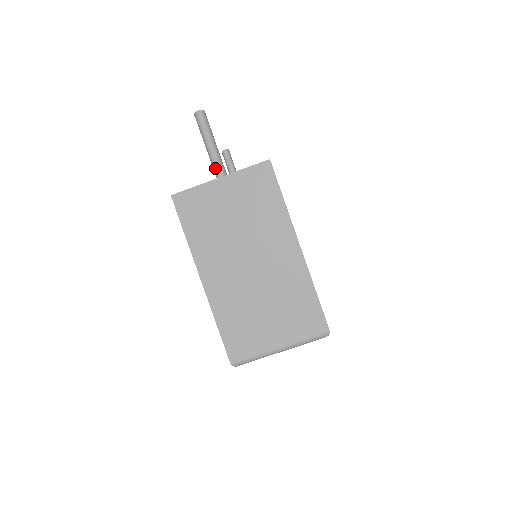
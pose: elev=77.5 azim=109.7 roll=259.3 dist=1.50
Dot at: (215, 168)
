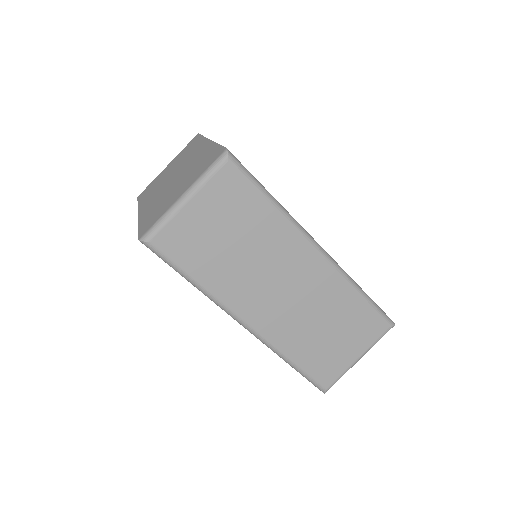
Dot at: occluded
